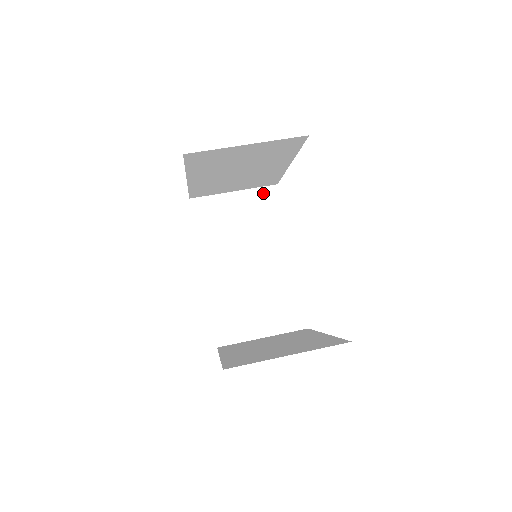
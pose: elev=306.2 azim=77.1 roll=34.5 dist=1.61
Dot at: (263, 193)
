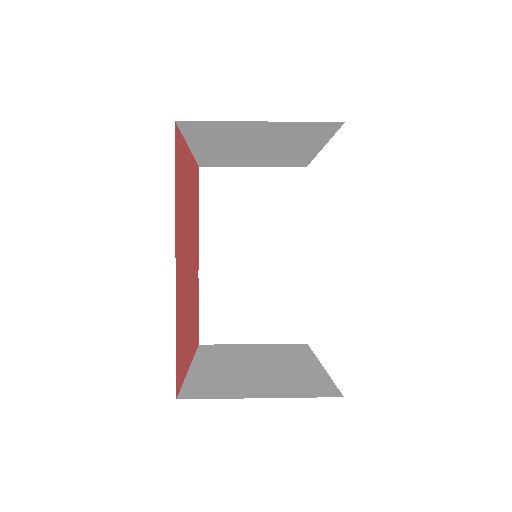
Dot at: (287, 175)
